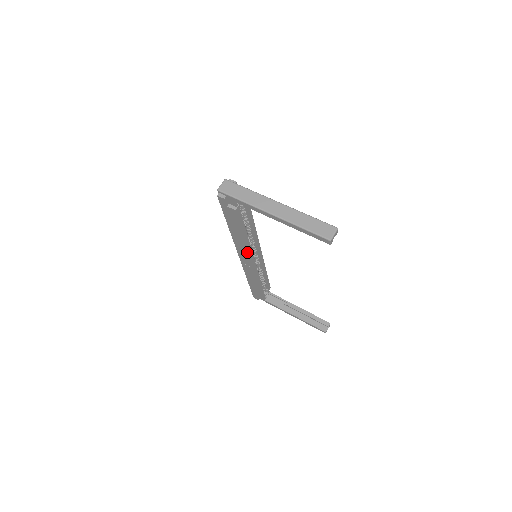
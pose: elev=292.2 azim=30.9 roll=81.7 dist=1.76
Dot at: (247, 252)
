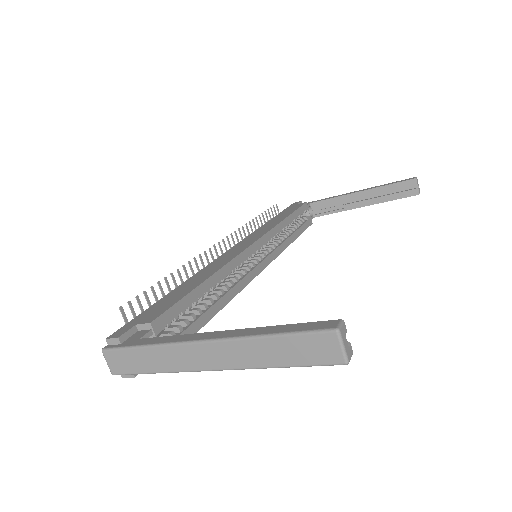
Dot at: (242, 288)
